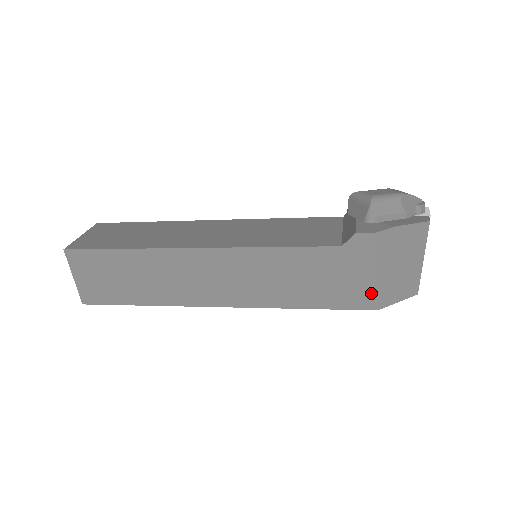
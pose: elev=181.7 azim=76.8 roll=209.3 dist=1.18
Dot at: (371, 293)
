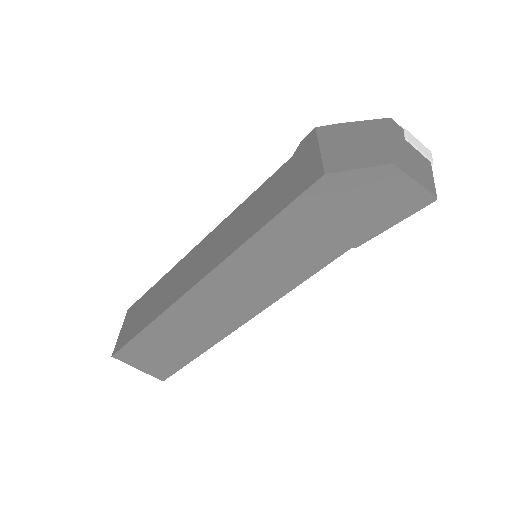
Dot at: (317, 166)
